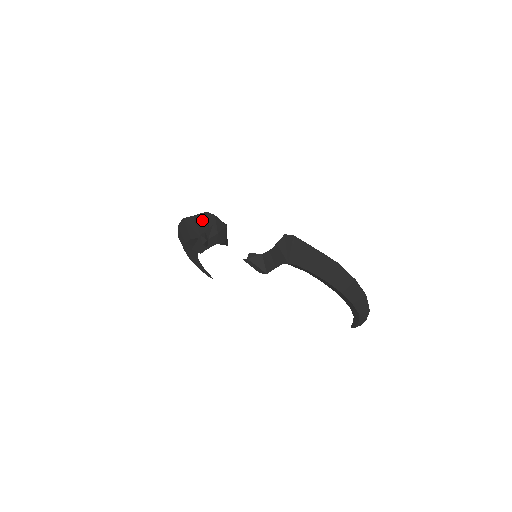
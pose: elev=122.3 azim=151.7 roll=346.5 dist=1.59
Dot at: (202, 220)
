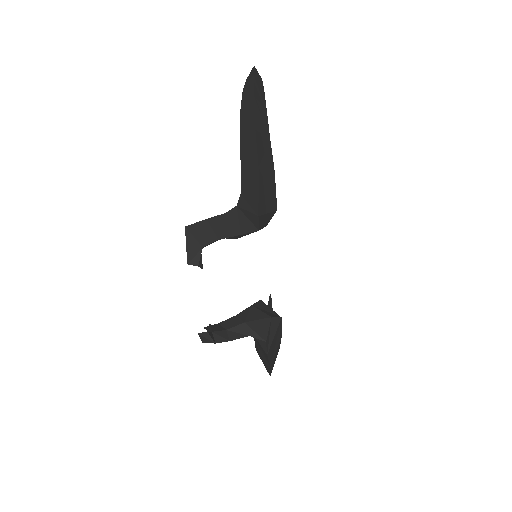
Dot at: (253, 192)
